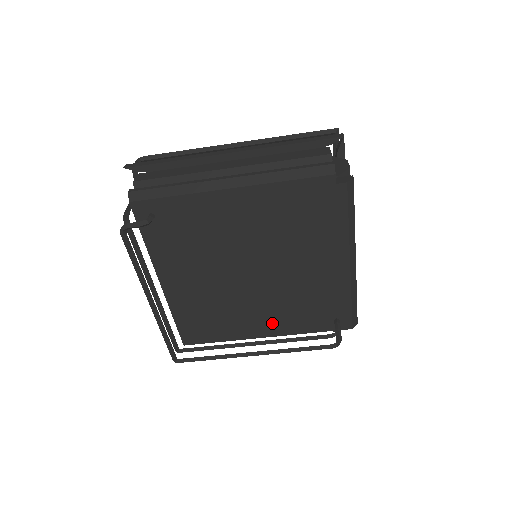
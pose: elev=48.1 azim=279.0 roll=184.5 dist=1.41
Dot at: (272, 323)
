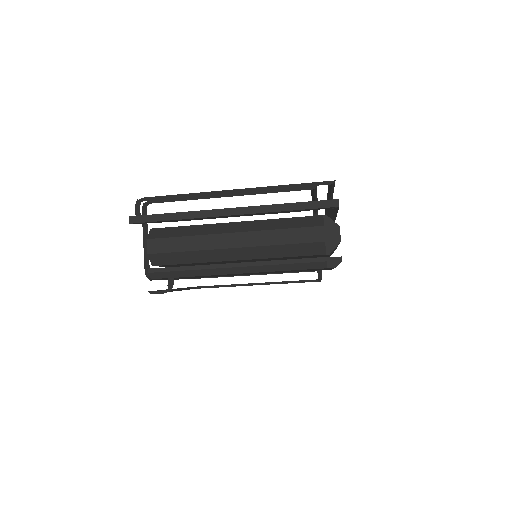
Dot at: occluded
